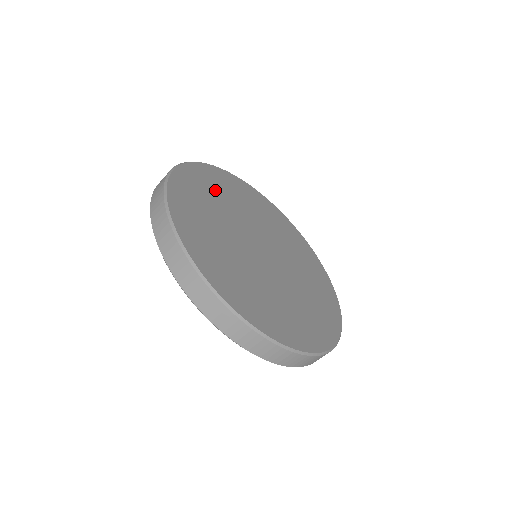
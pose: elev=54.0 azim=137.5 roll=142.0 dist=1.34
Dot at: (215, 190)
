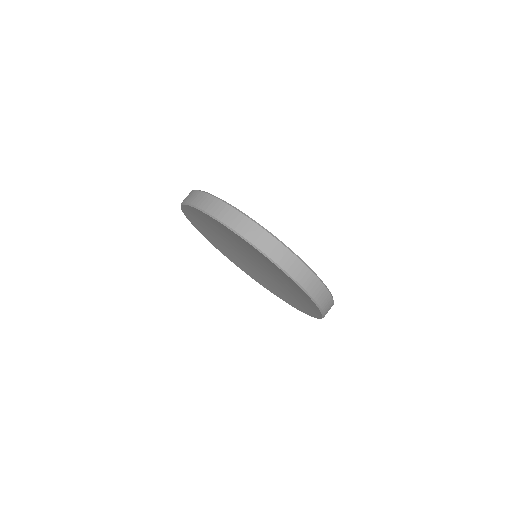
Dot at: occluded
